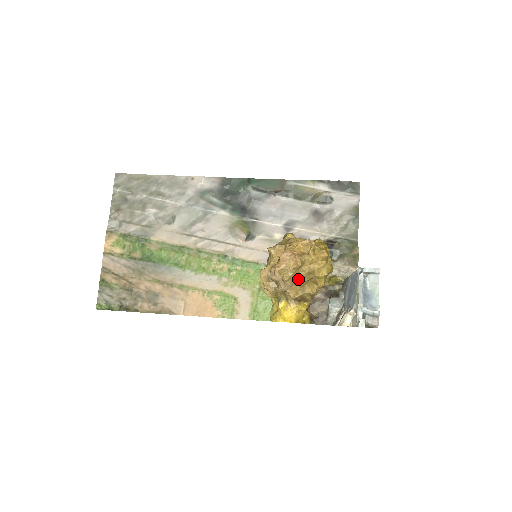
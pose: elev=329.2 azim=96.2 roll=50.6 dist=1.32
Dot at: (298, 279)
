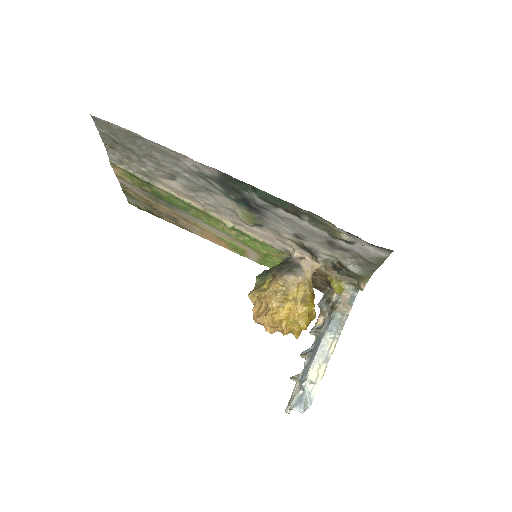
Dot at: occluded
